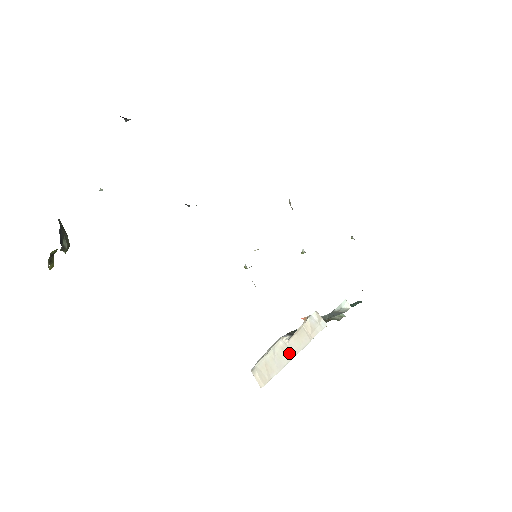
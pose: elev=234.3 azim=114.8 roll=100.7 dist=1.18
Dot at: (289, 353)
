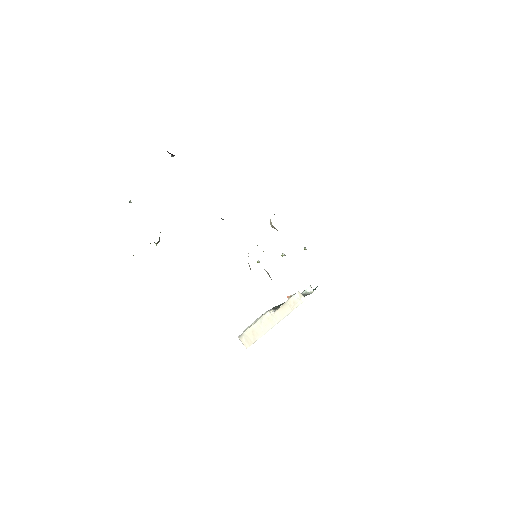
Dot at: (274, 321)
